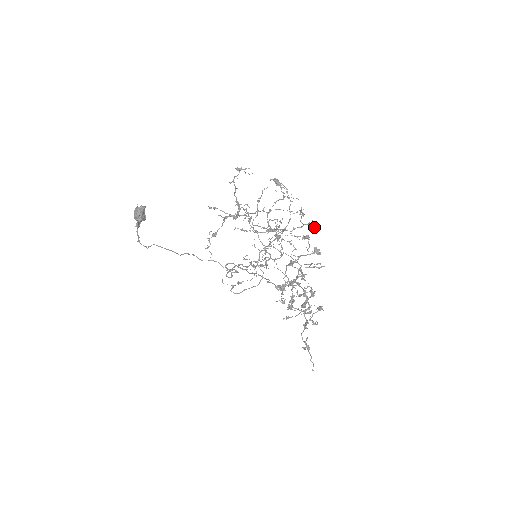
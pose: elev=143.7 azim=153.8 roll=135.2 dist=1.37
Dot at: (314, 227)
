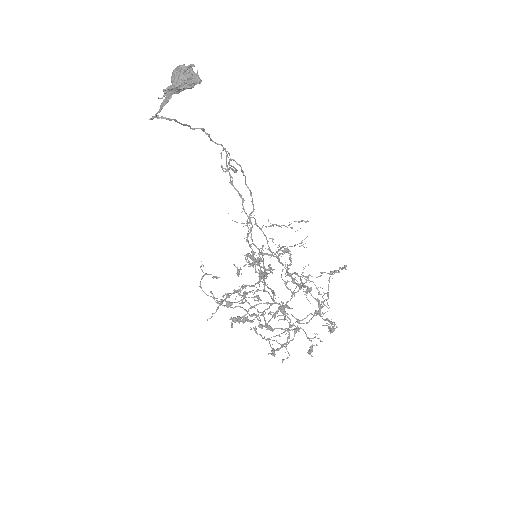
Dot at: (310, 353)
